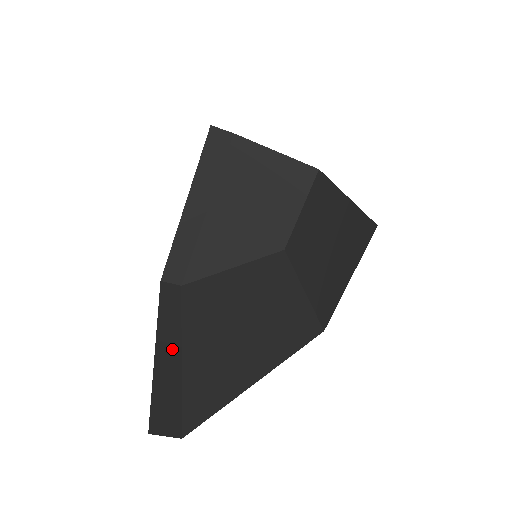
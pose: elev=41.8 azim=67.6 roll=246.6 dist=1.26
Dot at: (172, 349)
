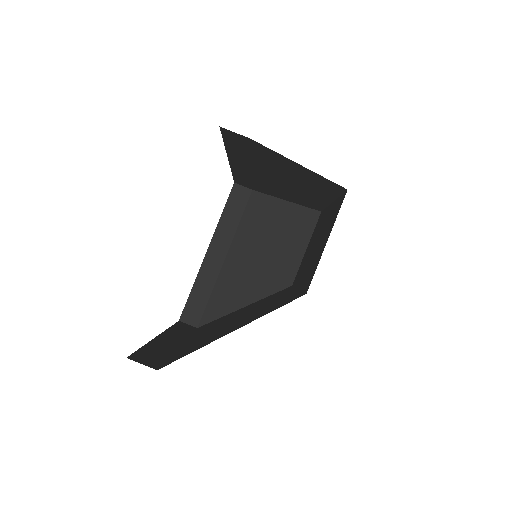
Dot at: (172, 342)
